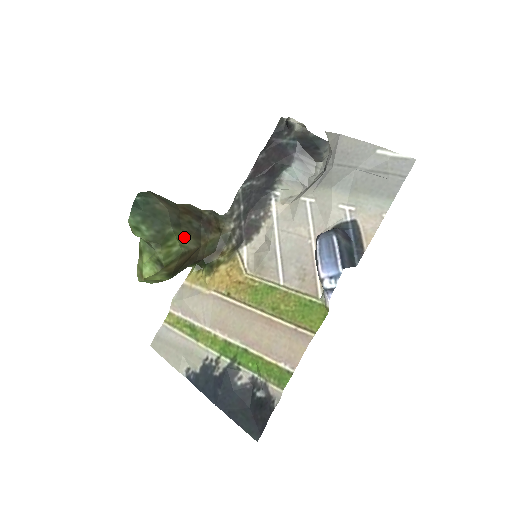
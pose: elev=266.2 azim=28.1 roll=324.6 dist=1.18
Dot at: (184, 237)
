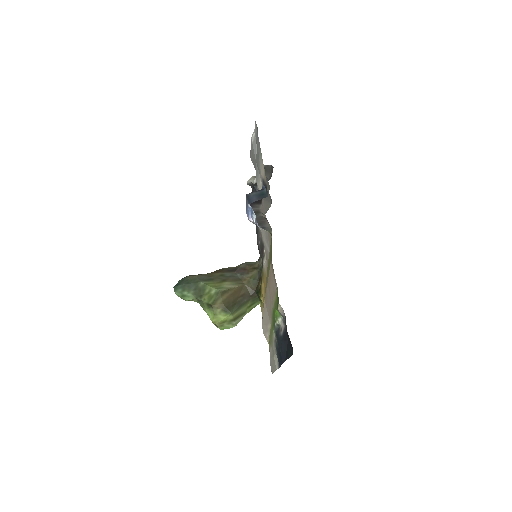
Dot at: (219, 284)
